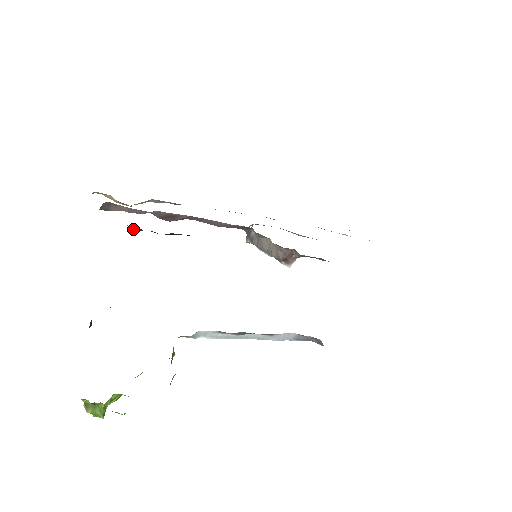
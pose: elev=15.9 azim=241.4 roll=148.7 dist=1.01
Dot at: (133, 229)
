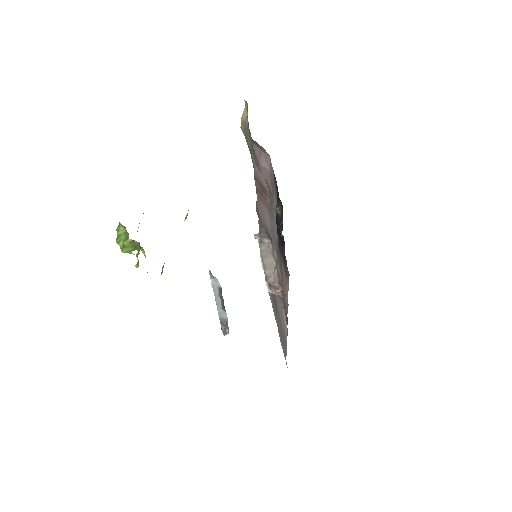
Dot at: (277, 211)
